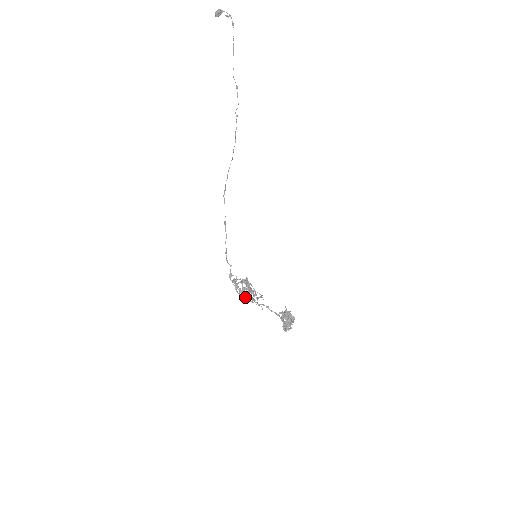
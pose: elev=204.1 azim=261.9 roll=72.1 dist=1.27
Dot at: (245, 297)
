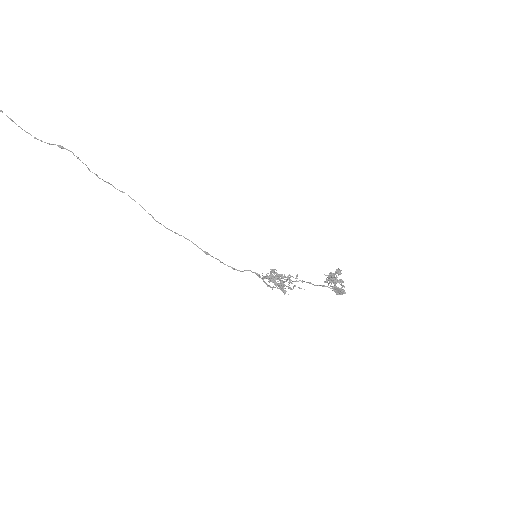
Dot at: (282, 290)
